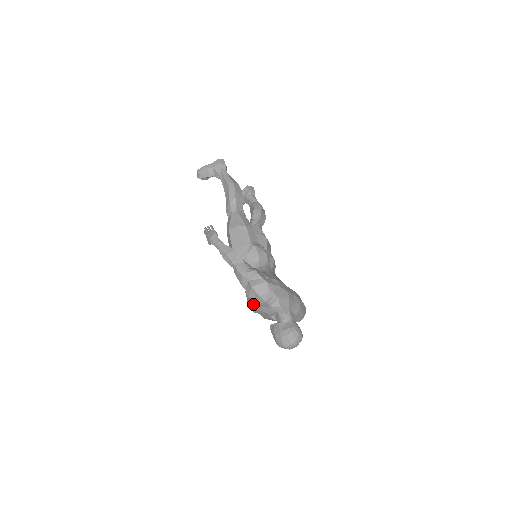
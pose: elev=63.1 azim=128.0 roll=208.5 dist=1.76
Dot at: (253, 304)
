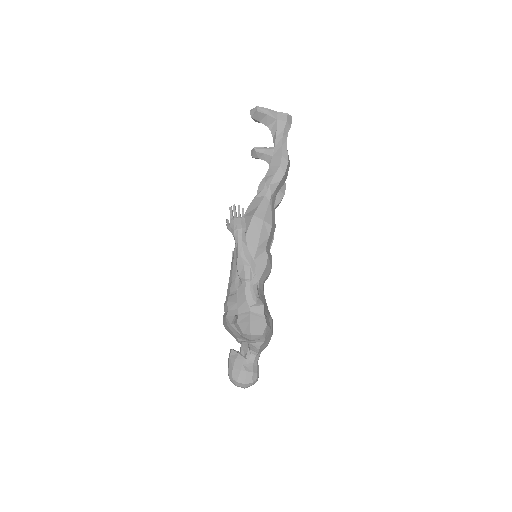
Dot at: (234, 328)
